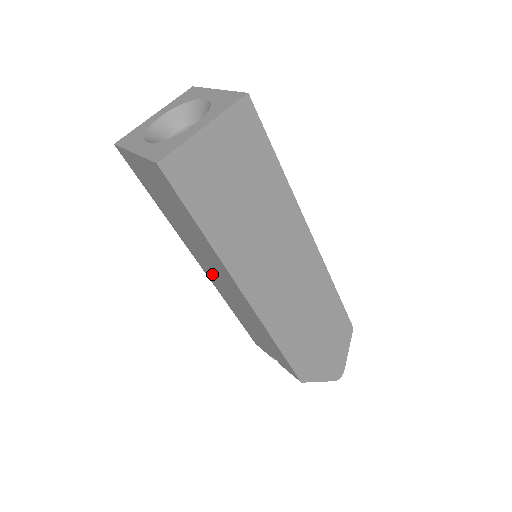
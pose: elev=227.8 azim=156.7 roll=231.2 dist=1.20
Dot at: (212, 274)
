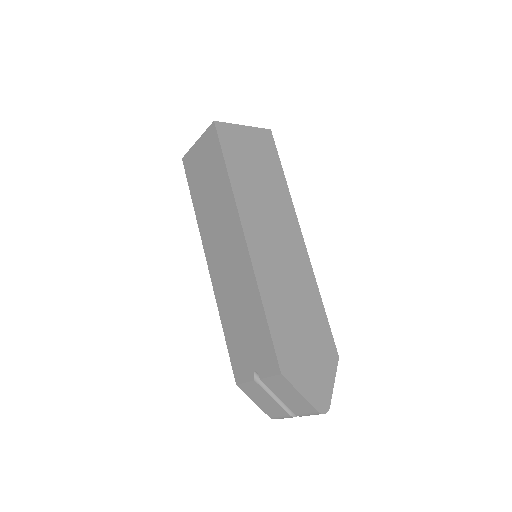
Dot at: (218, 258)
